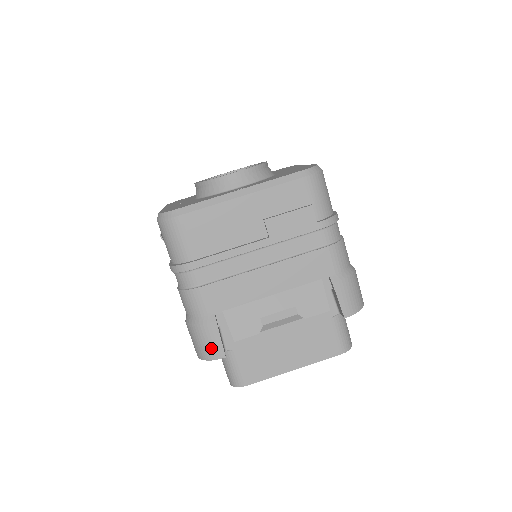
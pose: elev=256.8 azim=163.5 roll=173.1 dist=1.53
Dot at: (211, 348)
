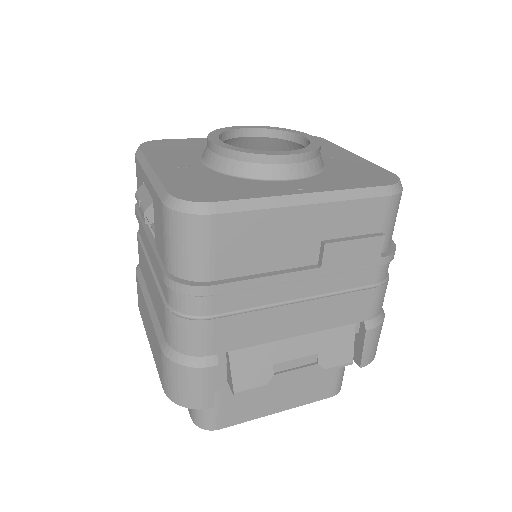
Dot at: (198, 396)
